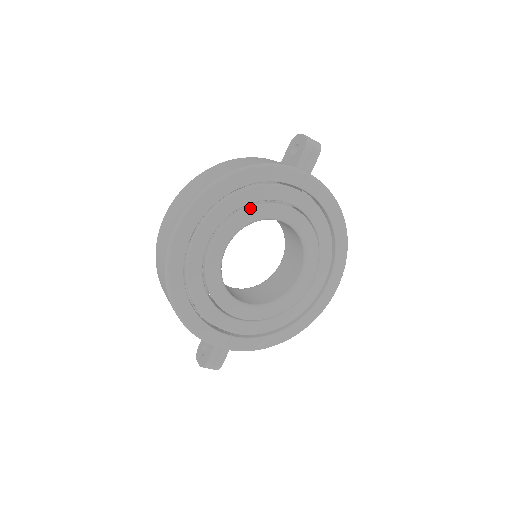
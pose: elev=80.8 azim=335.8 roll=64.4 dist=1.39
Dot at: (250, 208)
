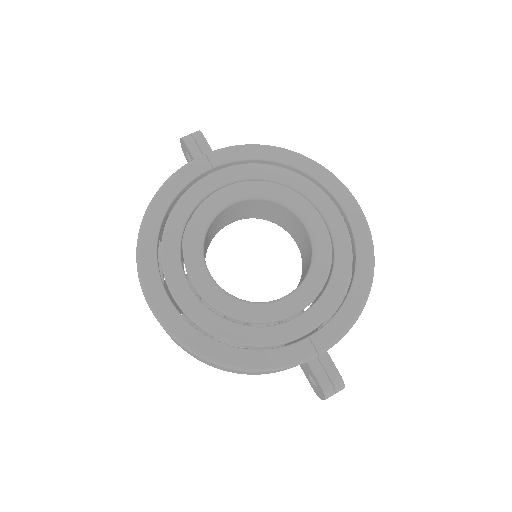
Dot at: (190, 222)
